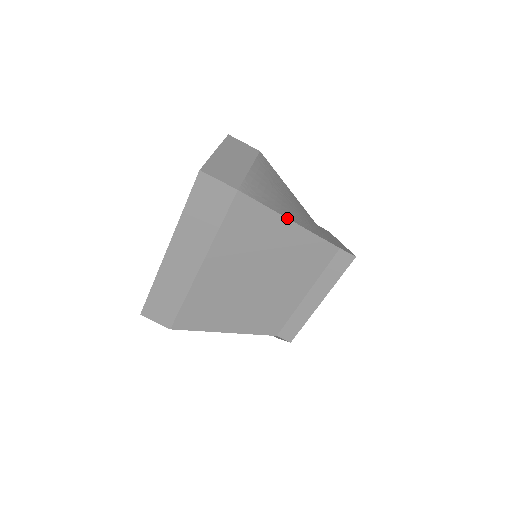
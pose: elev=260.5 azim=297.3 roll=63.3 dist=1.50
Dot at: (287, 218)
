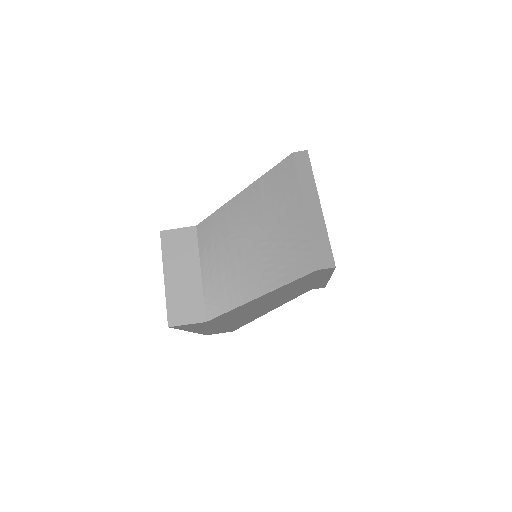
Dot at: (258, 298)
